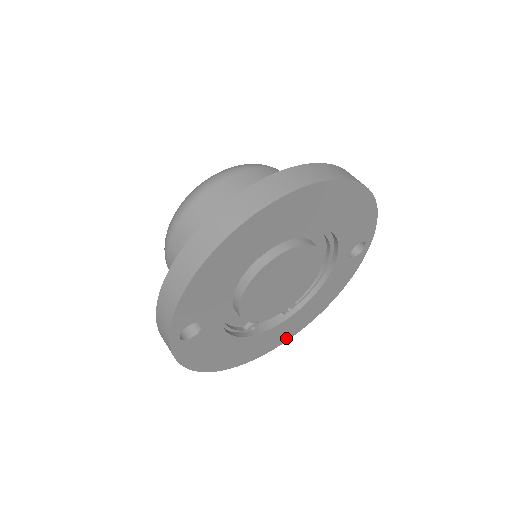
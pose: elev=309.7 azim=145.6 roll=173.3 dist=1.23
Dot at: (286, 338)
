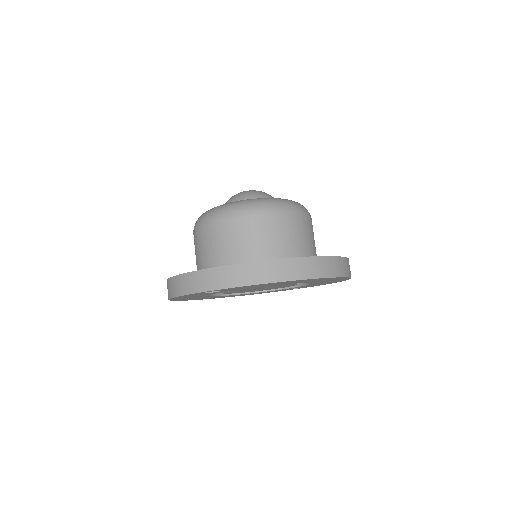
Dot at: occluded
